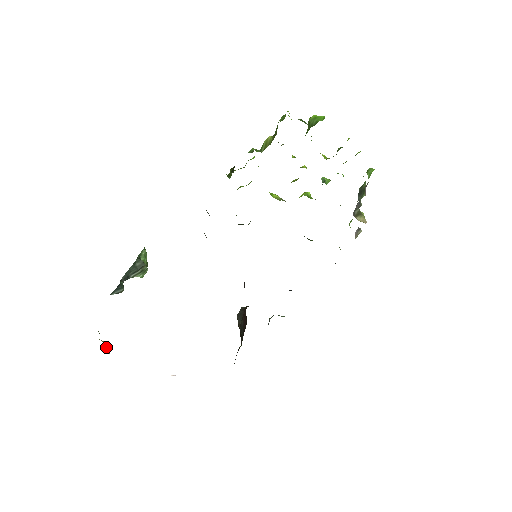
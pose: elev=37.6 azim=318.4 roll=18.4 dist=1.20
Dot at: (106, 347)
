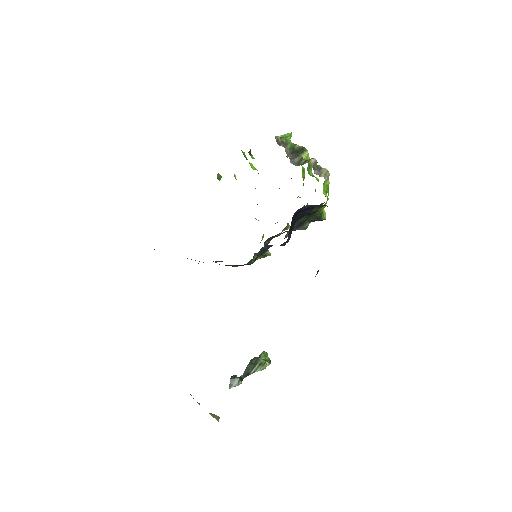
Dot at: (213, 416)
